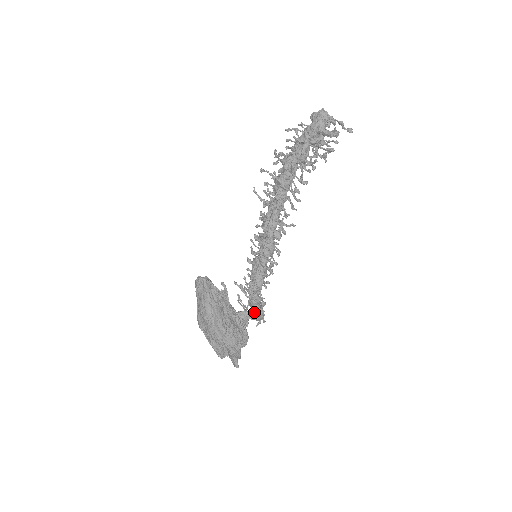
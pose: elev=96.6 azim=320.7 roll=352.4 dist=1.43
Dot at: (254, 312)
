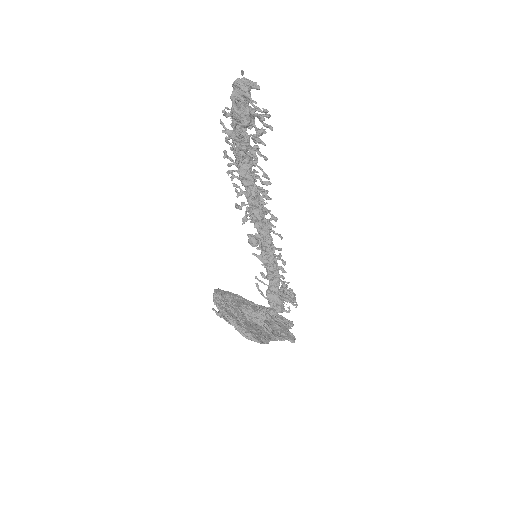
Dot at: occluded
